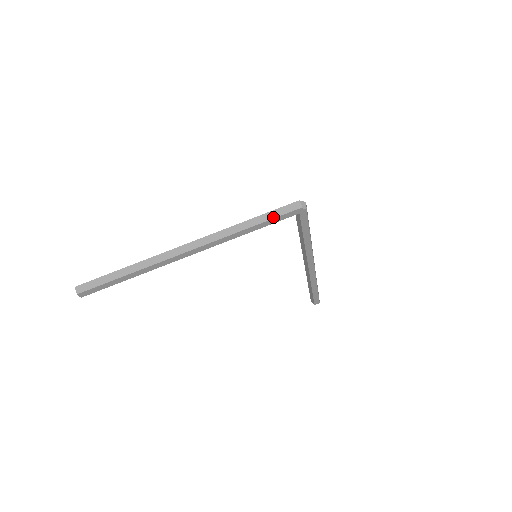
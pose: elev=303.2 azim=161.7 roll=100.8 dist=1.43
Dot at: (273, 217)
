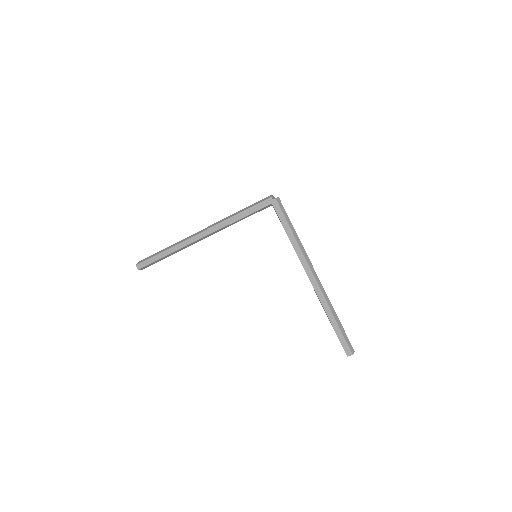
Dot at: (252, 206)
